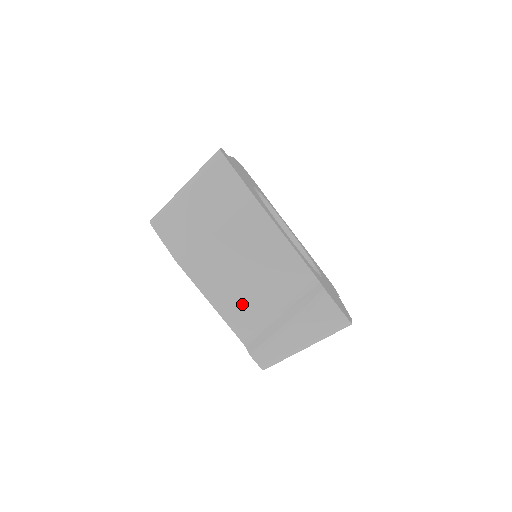
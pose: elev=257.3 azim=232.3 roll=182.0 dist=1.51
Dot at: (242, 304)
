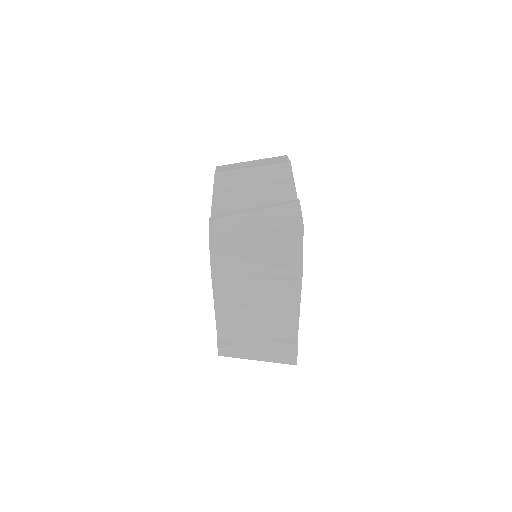
Dot at: (233, 199)
